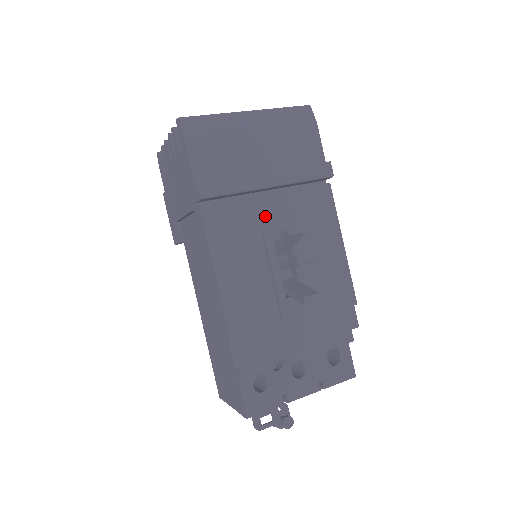
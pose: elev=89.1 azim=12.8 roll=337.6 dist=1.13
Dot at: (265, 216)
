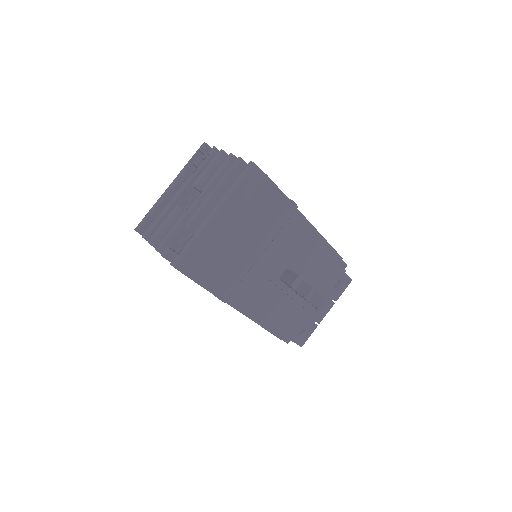
Dot at: (265, 268)
